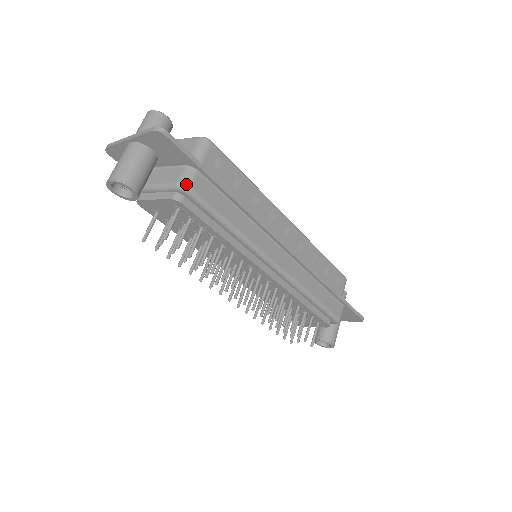
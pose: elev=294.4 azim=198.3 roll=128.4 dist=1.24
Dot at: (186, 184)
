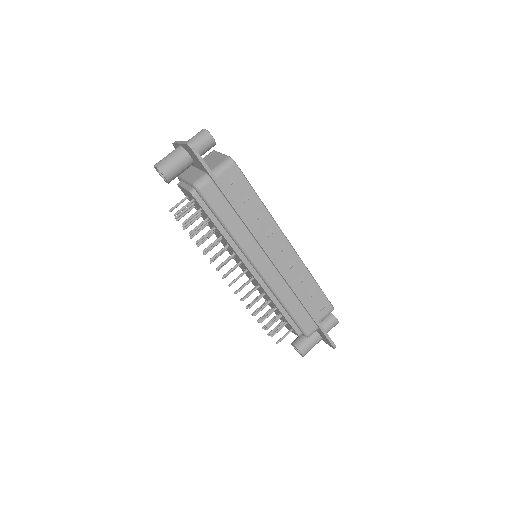
Dot at: (199, 185)
